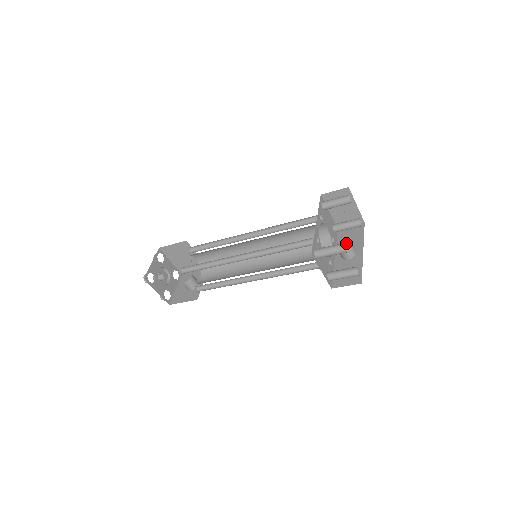
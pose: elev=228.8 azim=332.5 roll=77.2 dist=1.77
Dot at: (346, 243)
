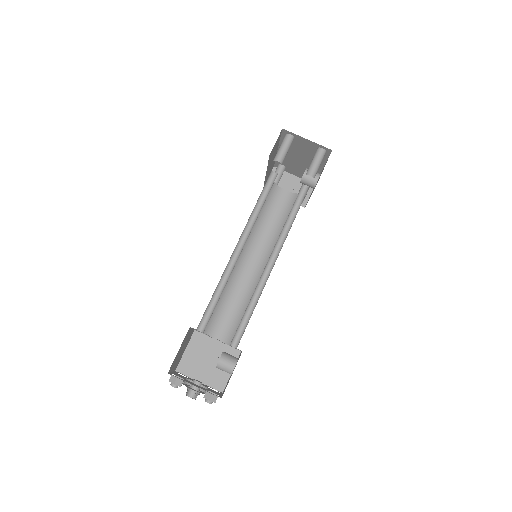
Dot at: occluded
